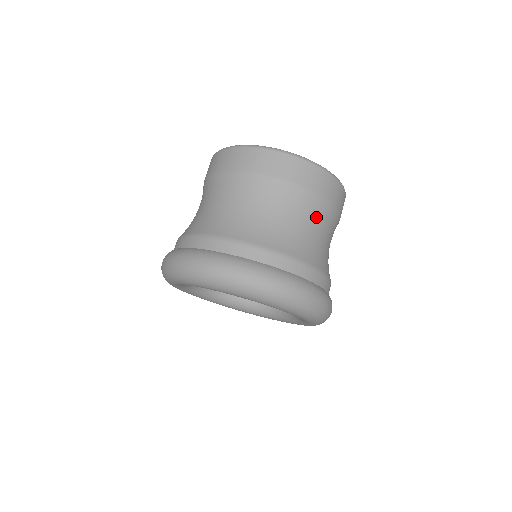
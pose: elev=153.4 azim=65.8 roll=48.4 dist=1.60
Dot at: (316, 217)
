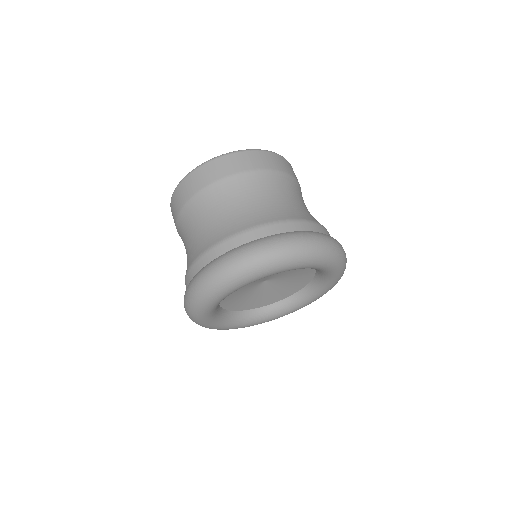
Dot at: occluded
